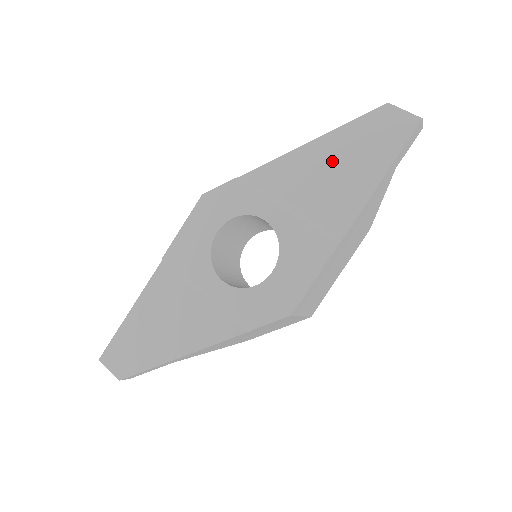
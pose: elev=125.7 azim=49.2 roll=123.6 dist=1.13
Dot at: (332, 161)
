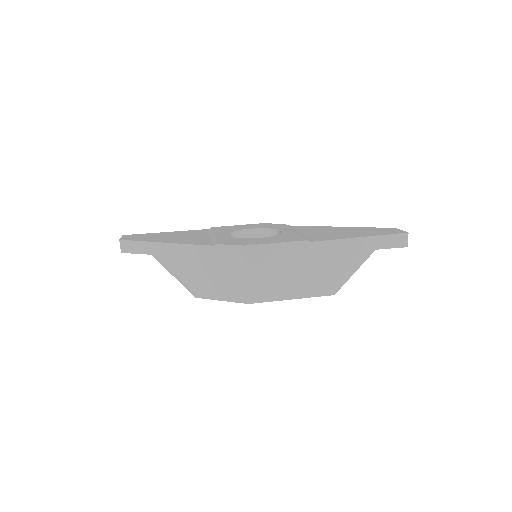
Dot at: (342, 230)
